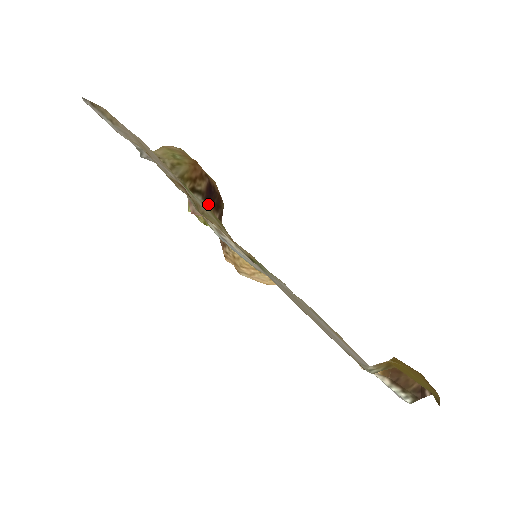
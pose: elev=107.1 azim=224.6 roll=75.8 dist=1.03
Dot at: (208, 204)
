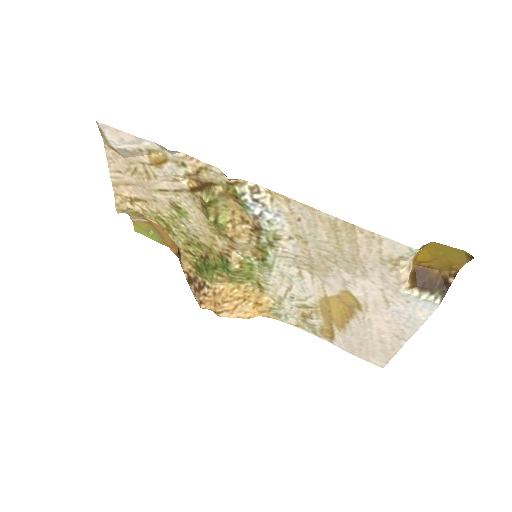
Dot at: (178, 253)
